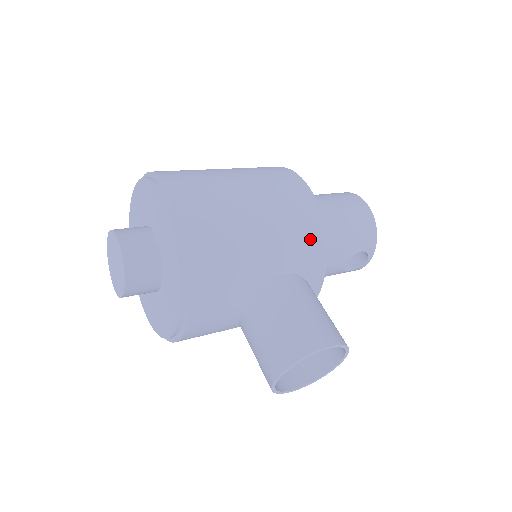
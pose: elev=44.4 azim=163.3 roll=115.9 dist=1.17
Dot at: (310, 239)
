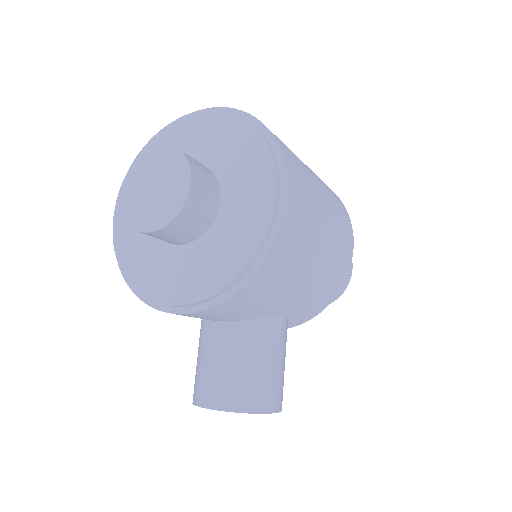
Dot at: (322, 300)
